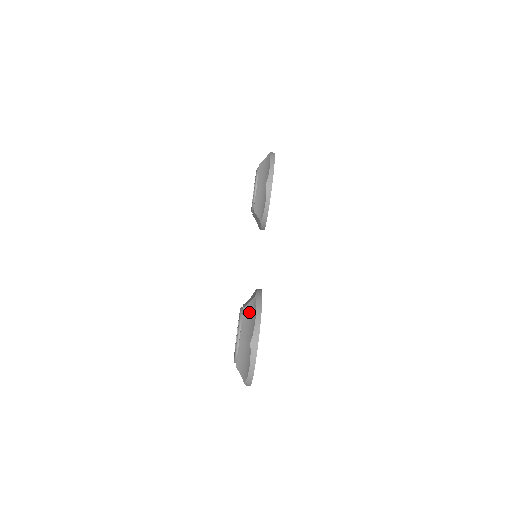
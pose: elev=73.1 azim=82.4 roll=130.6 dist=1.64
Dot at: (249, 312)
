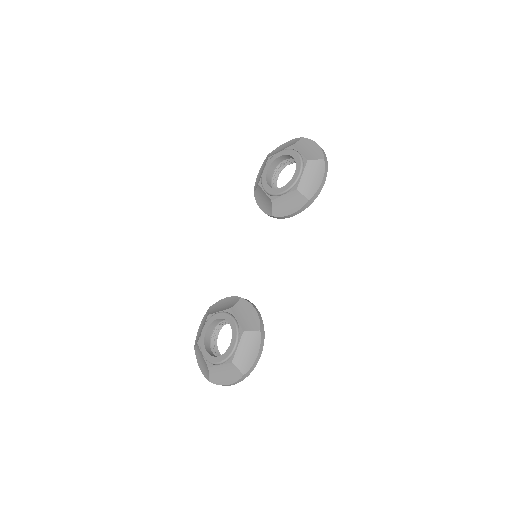
Dot at: (249, 342)
